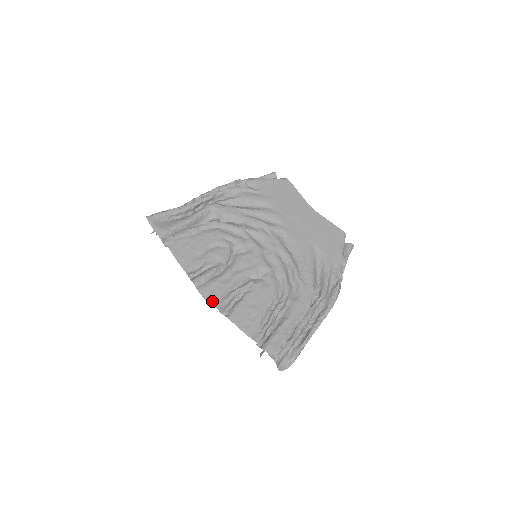
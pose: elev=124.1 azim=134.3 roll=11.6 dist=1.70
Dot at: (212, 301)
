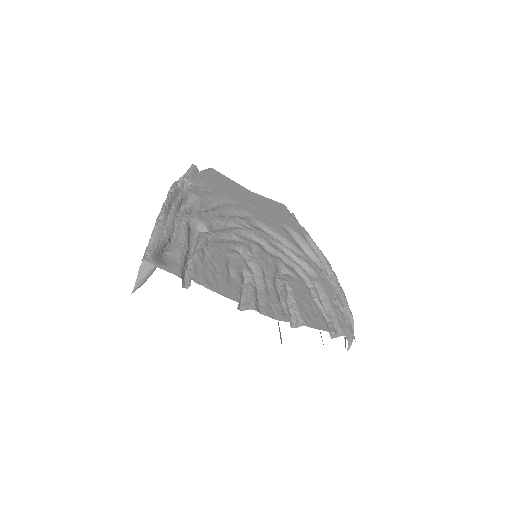
Dot at: (282, 318)
